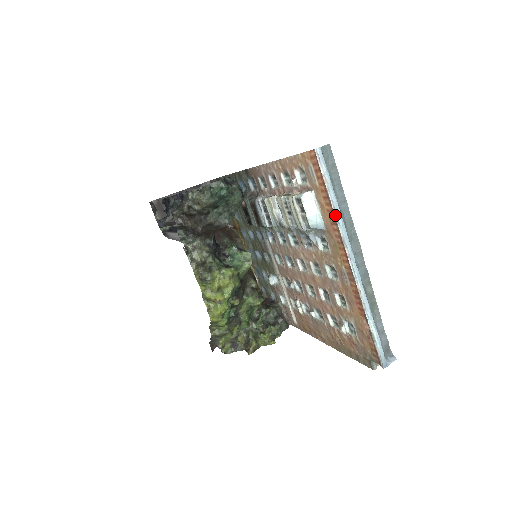
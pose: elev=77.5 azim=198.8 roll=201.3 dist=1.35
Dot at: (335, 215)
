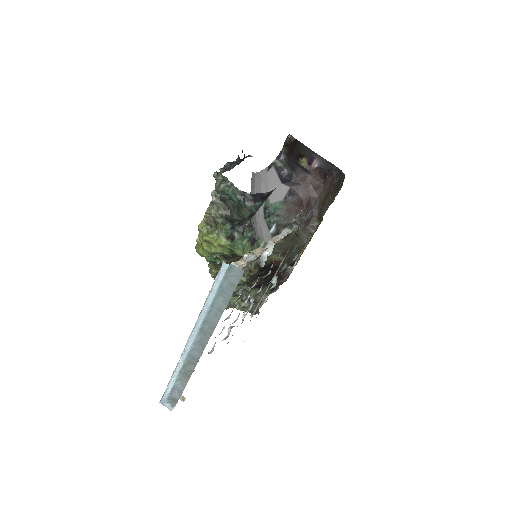
Dot at: (202, 308)
